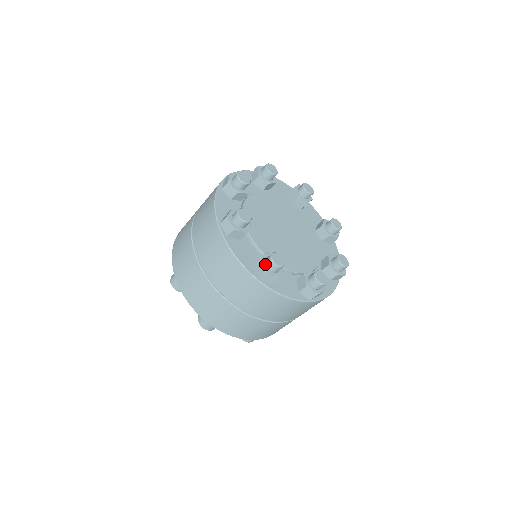
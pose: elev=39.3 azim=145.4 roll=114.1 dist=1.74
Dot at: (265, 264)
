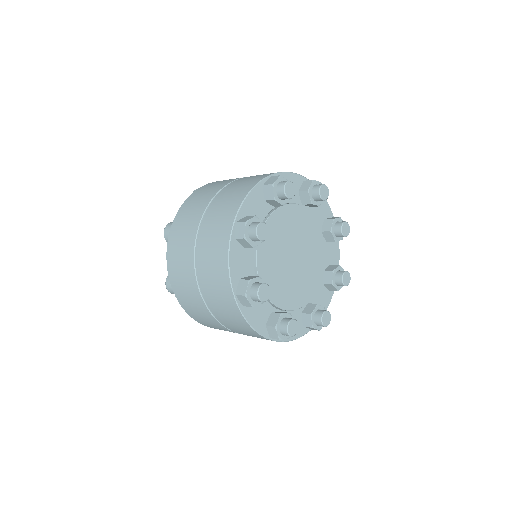
Dot at: (316, 326)
